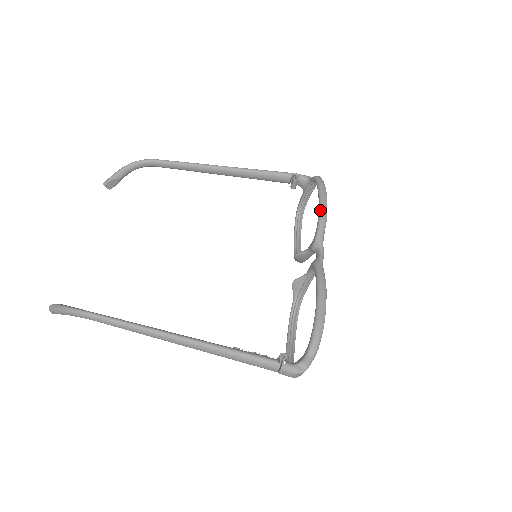
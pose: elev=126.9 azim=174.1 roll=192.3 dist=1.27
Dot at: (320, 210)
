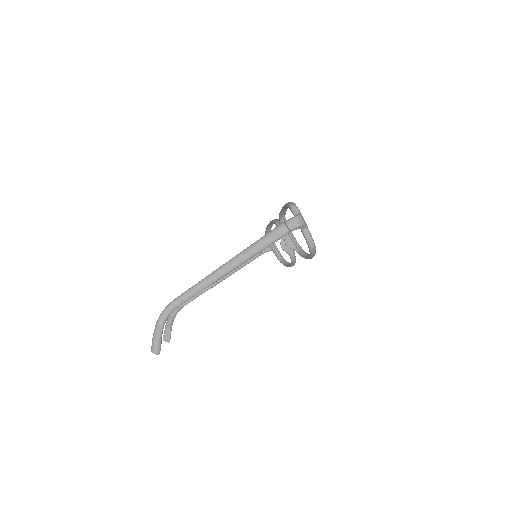
Dot at: (270, 222)
